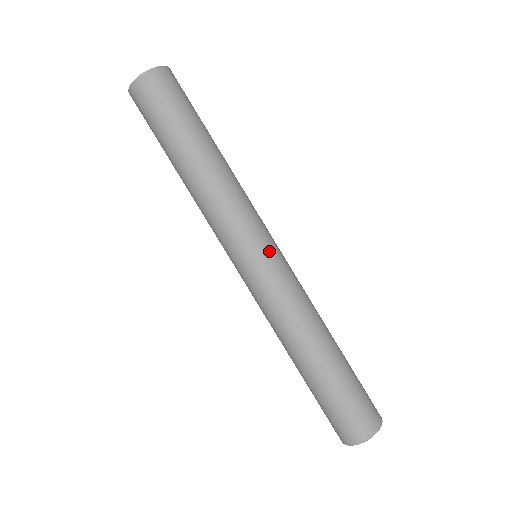
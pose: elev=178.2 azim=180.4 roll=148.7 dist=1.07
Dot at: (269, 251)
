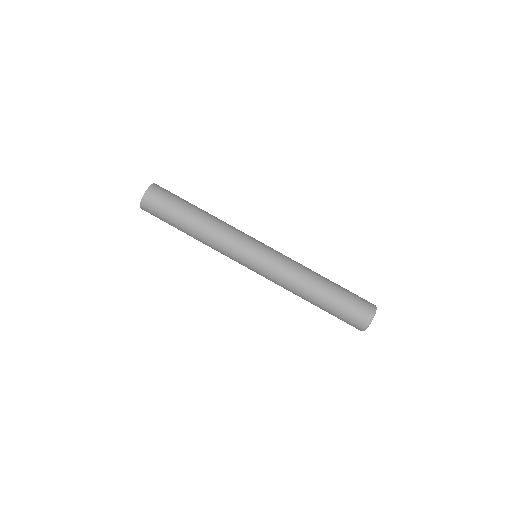
Dot at: (264, 244)
